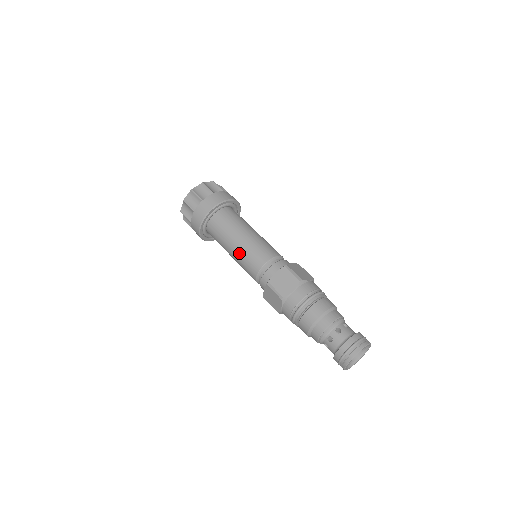
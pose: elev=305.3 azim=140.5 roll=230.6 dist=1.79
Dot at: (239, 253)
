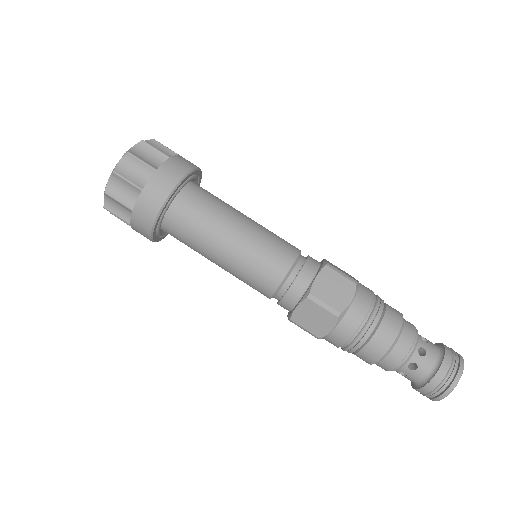
Dot at: (230, 273)
